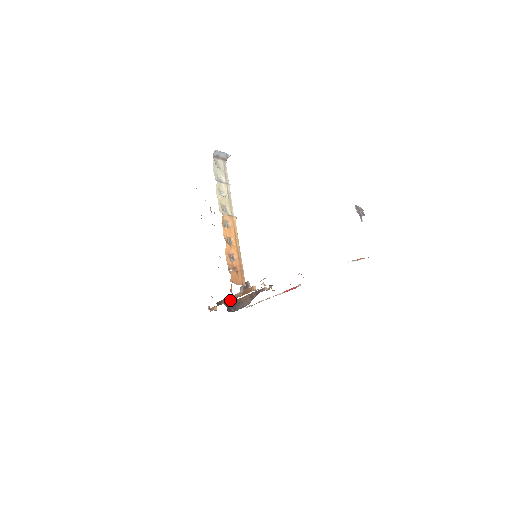
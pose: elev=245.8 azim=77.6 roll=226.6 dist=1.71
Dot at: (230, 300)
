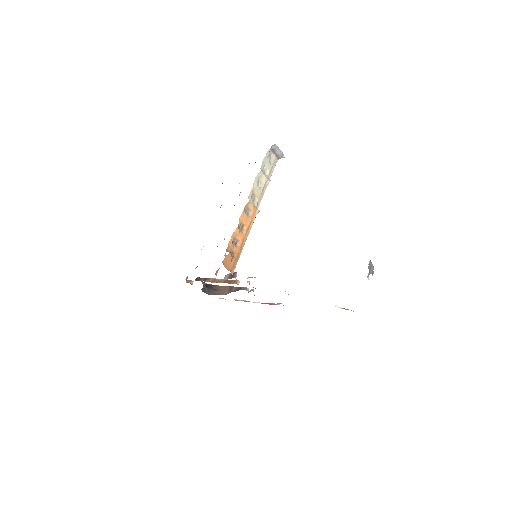
Dot at: (210, 281)
